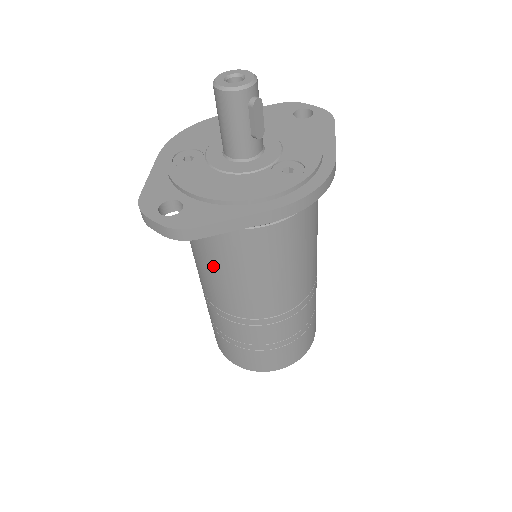
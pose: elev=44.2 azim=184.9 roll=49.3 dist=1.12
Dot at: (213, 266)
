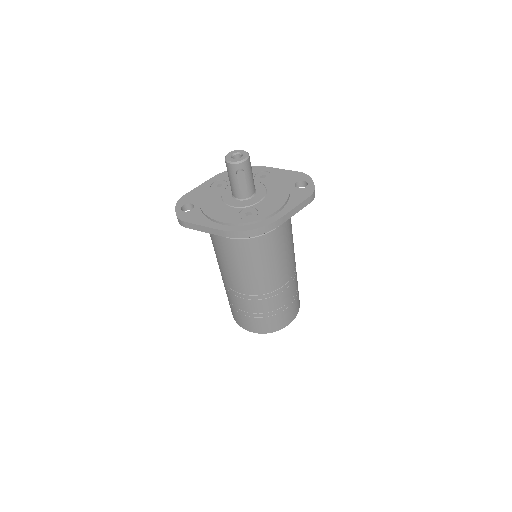
Dot at: occluded
